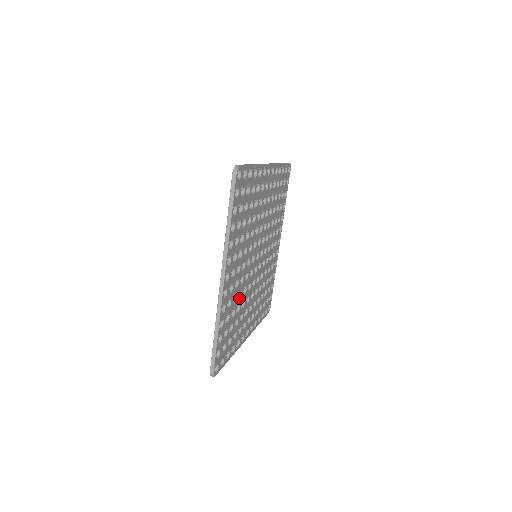
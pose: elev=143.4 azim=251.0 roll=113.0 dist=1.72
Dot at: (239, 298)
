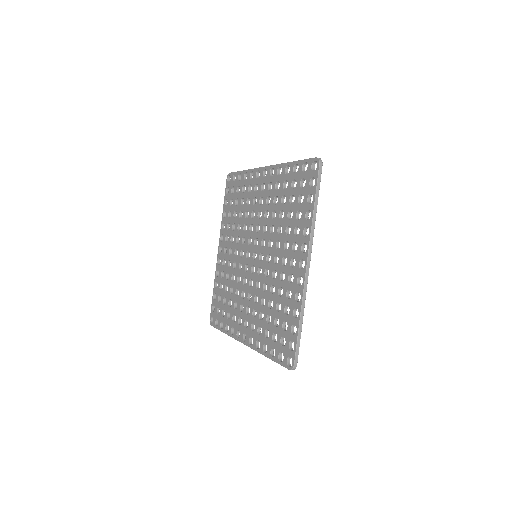
Dot at: occluded
